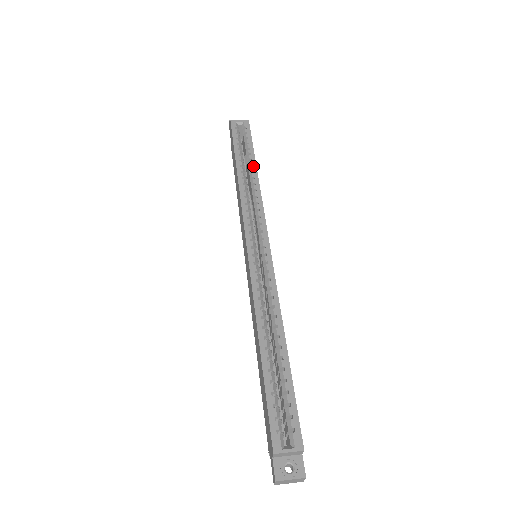
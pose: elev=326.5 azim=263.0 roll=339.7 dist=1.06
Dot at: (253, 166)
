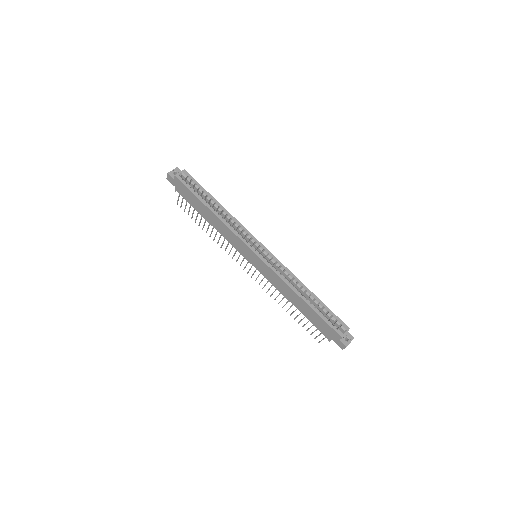
Dot at: (216, 203)
